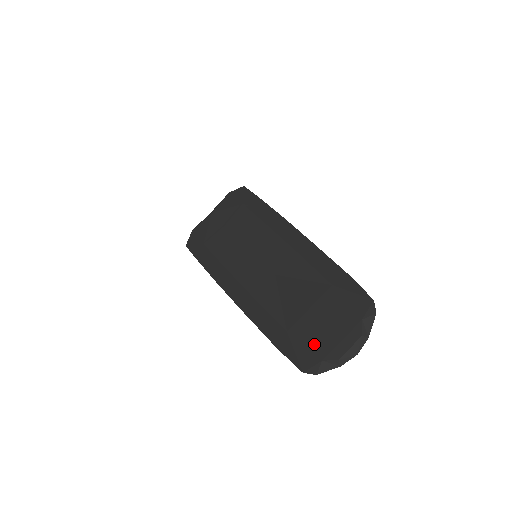
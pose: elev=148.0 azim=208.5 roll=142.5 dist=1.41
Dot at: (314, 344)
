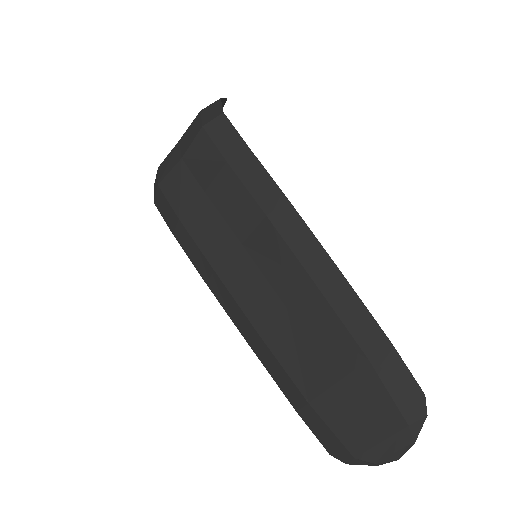
Dot at: (344, 434)
